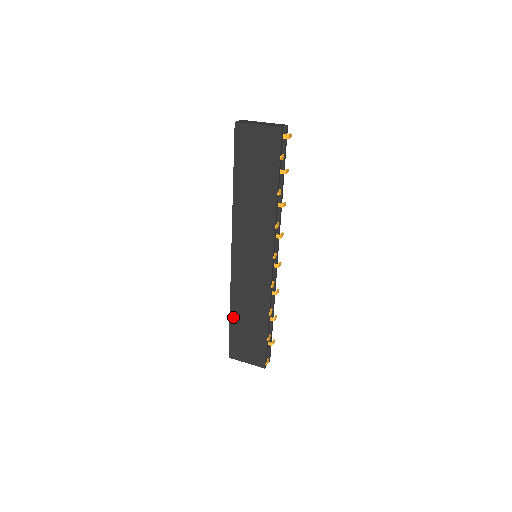
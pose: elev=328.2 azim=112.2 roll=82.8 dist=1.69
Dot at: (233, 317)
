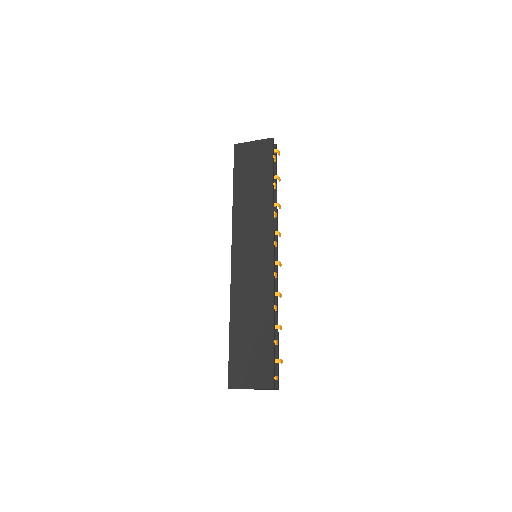
Dot at: (233, 329)
